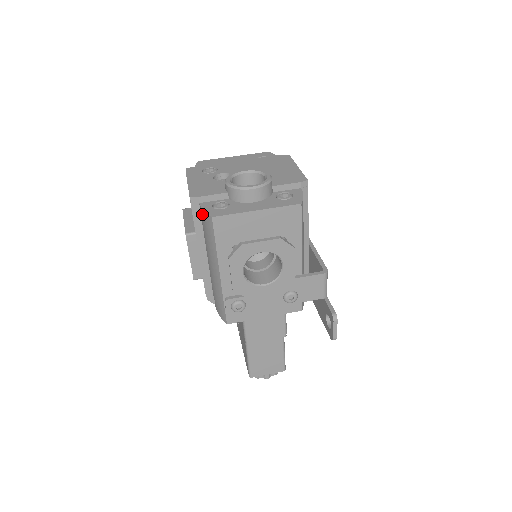
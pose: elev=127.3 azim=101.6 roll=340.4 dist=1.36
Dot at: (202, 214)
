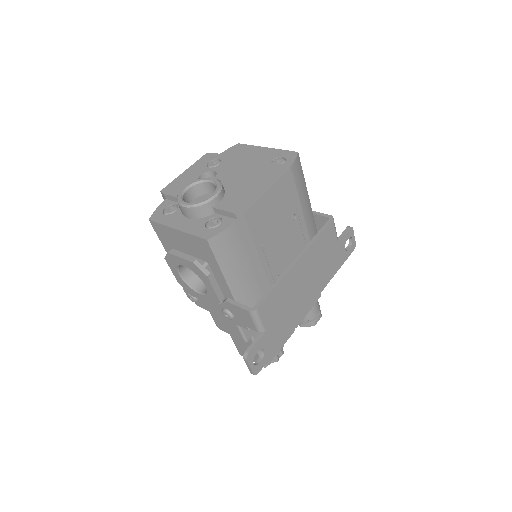
Dot at: occluded
